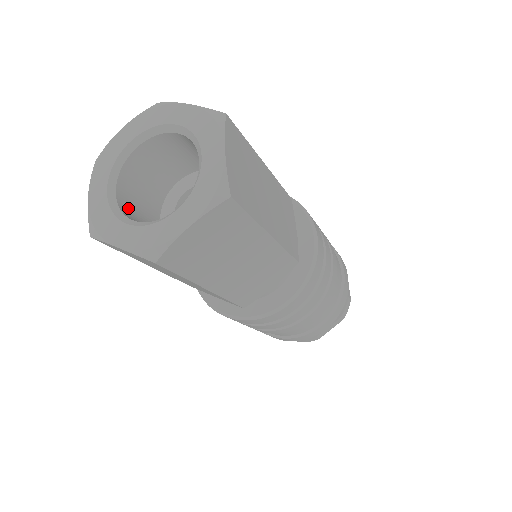
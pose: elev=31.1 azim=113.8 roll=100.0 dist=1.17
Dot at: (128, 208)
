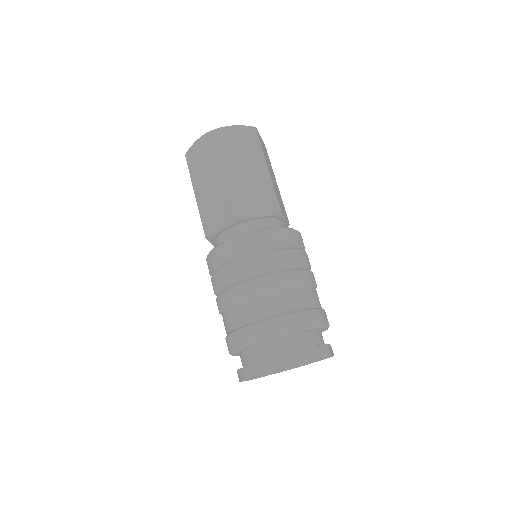
Dot at: occluded
